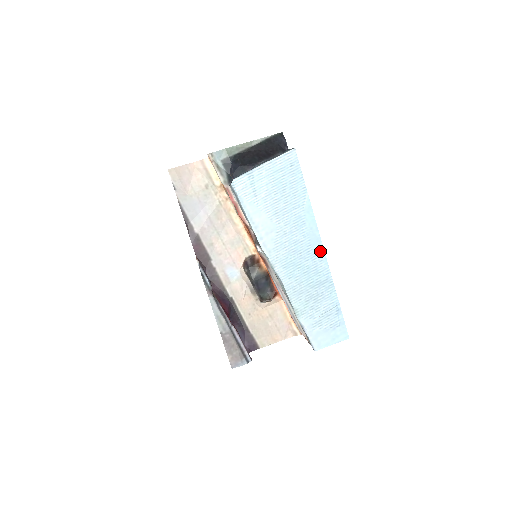
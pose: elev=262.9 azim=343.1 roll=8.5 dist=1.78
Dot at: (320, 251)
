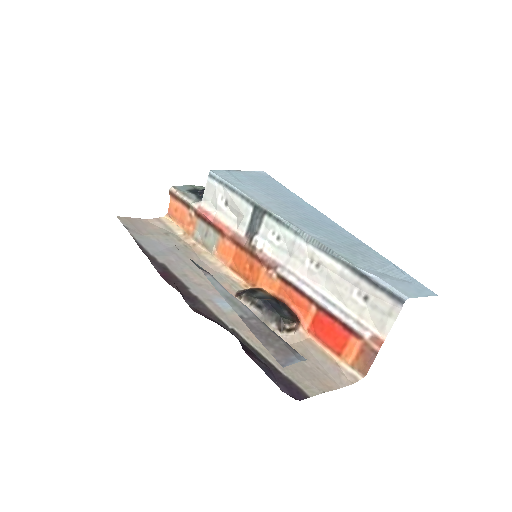
Dot at: (335, 225)
